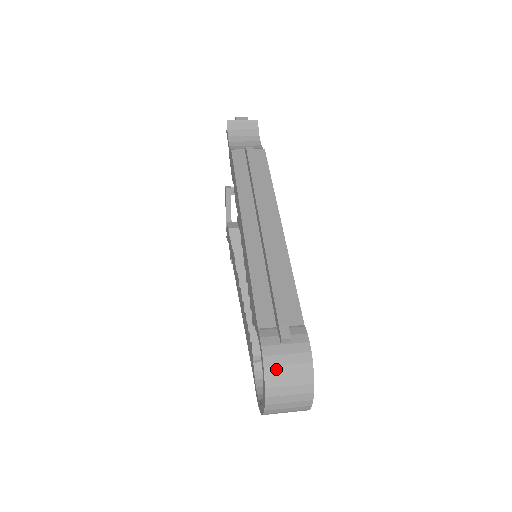
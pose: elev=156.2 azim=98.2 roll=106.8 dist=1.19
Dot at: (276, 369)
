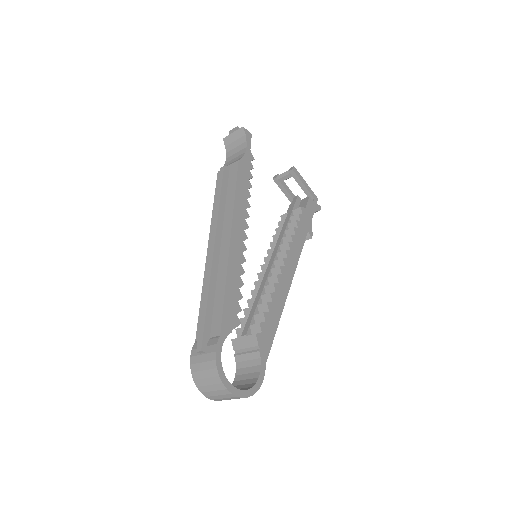
Dot at: (198, 374)
